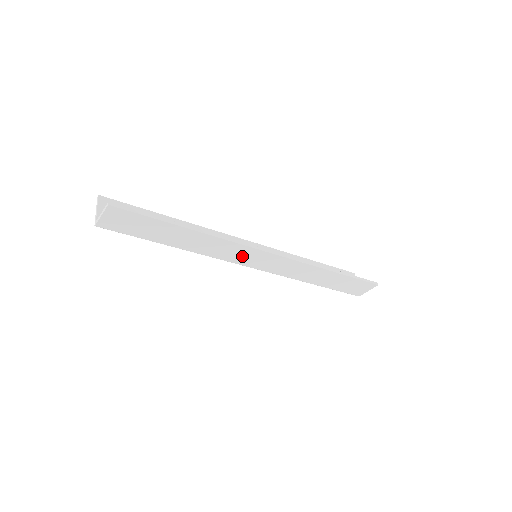
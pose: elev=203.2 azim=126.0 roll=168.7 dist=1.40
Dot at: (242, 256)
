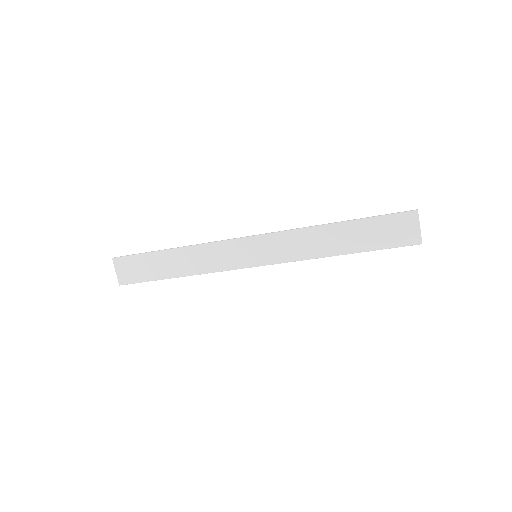
Dot at: (232, 256)
